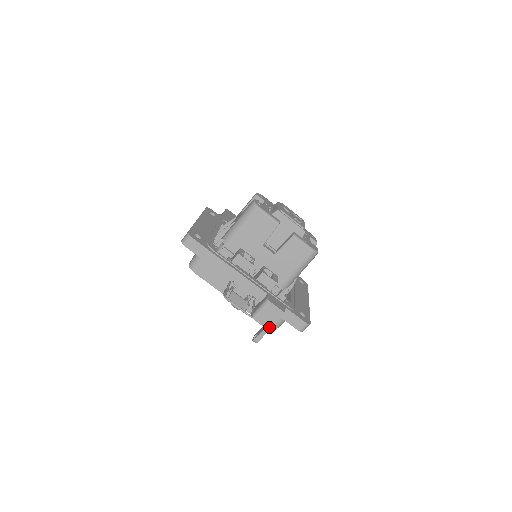
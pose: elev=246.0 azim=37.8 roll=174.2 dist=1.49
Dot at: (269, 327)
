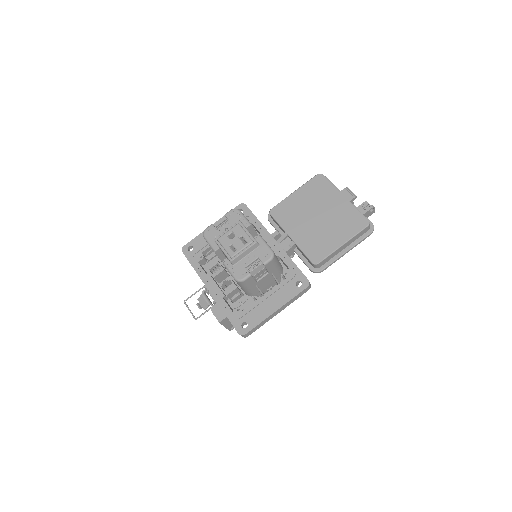
Dot at: (224, 326)
